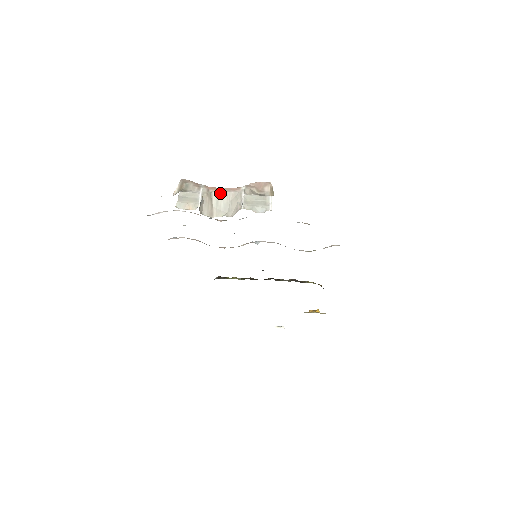
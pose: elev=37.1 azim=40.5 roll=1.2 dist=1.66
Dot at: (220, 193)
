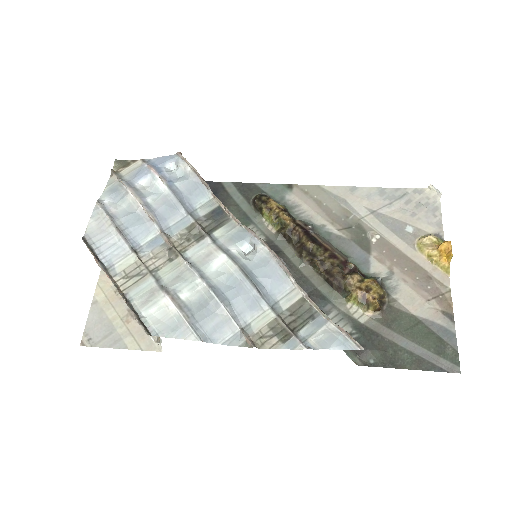
Dot at: (118, 287)
